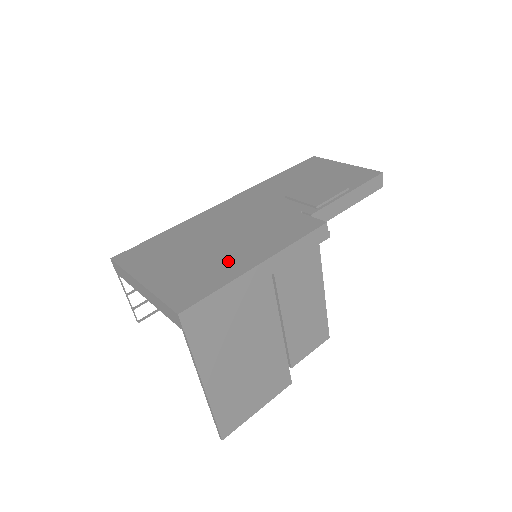
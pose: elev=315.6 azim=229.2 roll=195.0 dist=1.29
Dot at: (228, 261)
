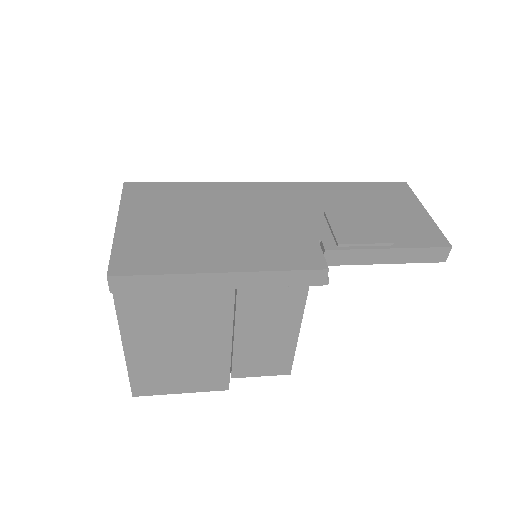
Dot at: (200, 250)
